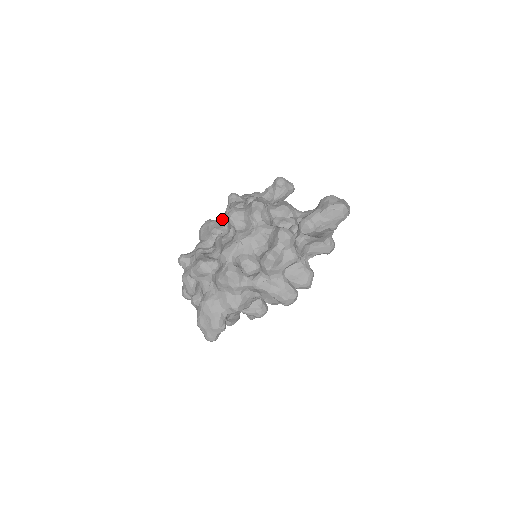
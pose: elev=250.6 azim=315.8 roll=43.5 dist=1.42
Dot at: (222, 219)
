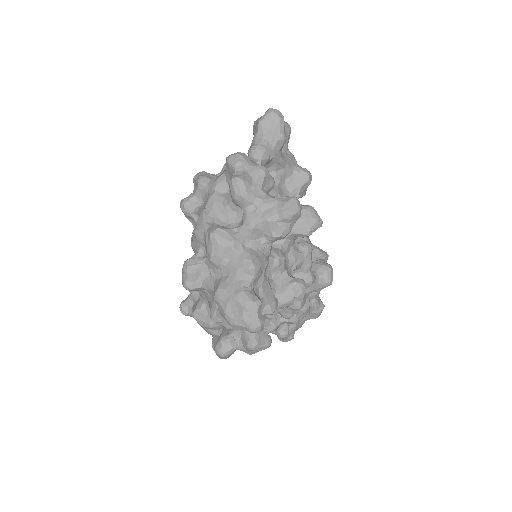
Dot at: occluded
